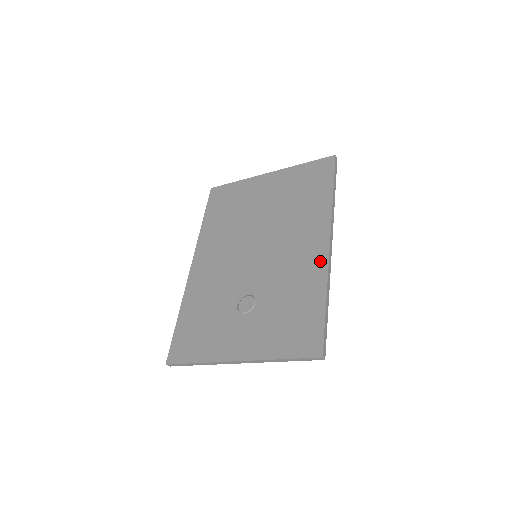
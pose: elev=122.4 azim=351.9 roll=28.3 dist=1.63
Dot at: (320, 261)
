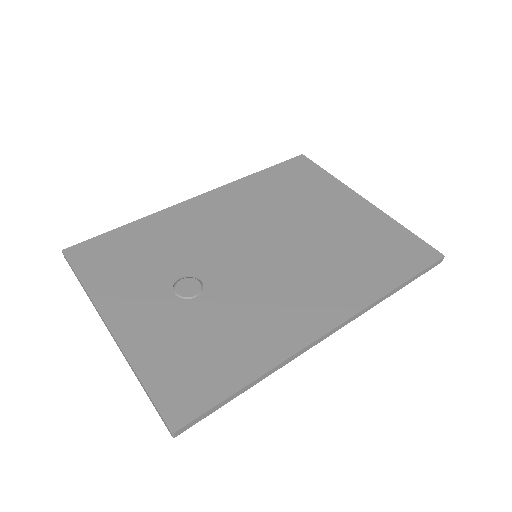
Dot at: (299, 335)
